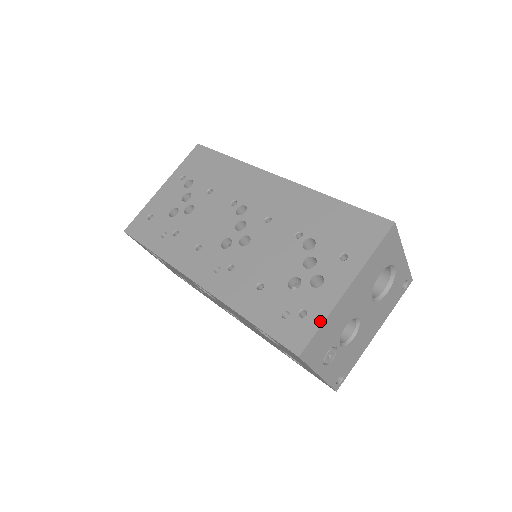
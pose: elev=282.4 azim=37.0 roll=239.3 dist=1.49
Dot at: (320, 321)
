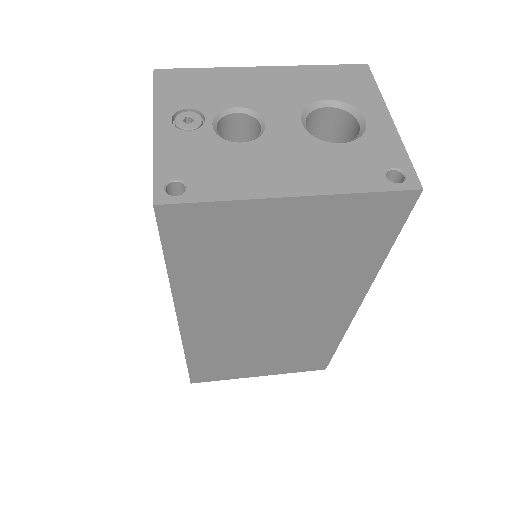
Dot at: (207, 72)
